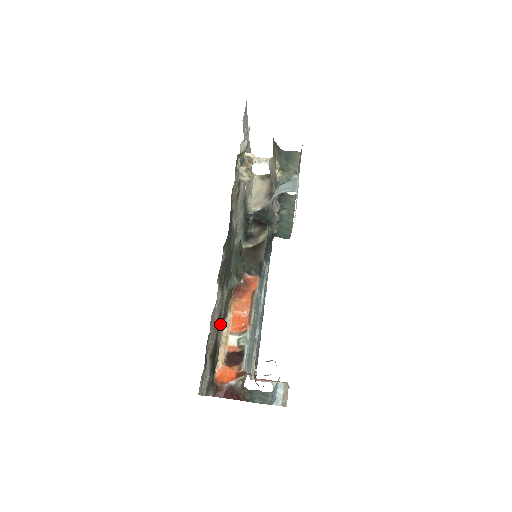
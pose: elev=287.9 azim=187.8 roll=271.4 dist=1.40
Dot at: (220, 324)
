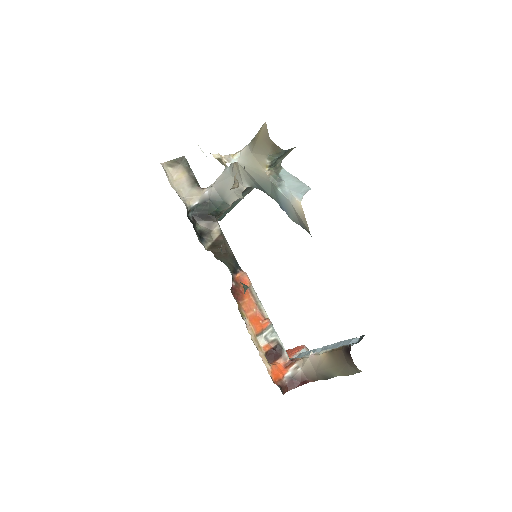
Dot at: occluded
